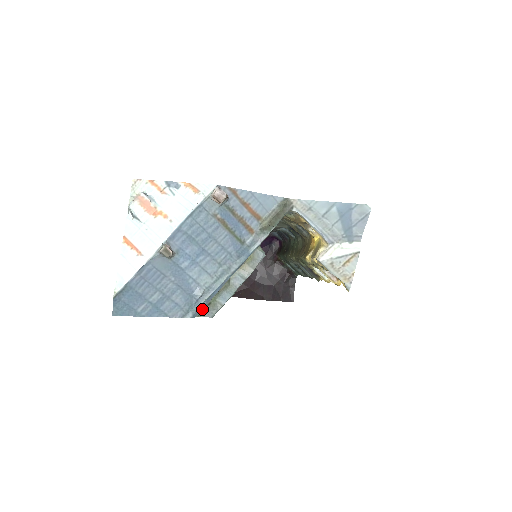
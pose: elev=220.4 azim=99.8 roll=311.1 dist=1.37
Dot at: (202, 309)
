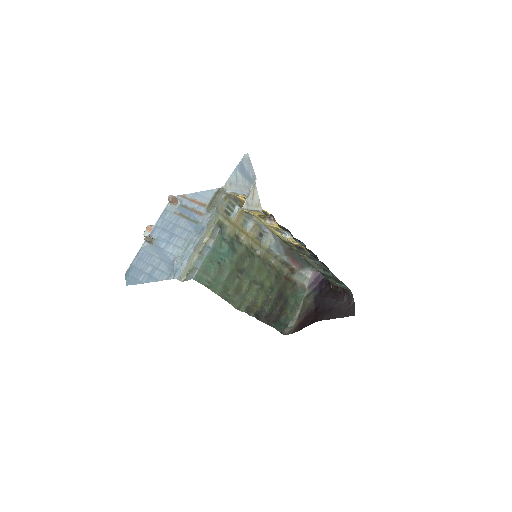
Dot at: (181, 273)
